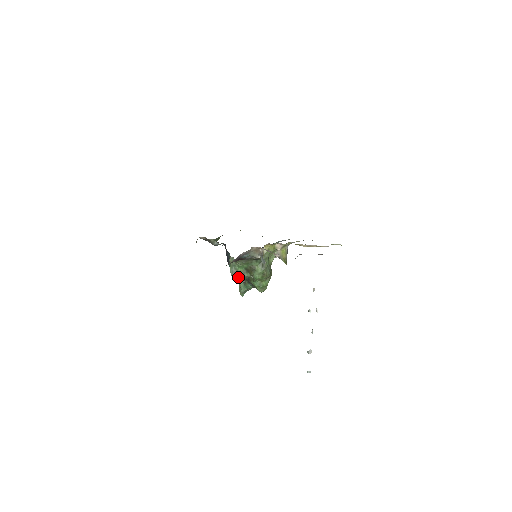
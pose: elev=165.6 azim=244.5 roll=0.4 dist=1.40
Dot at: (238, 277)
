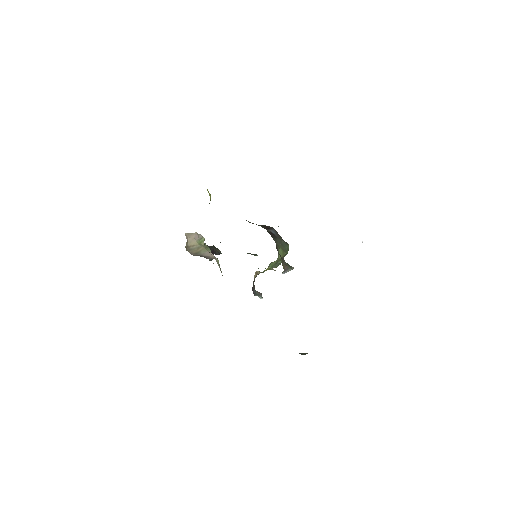
Dot at: (251, 254)
